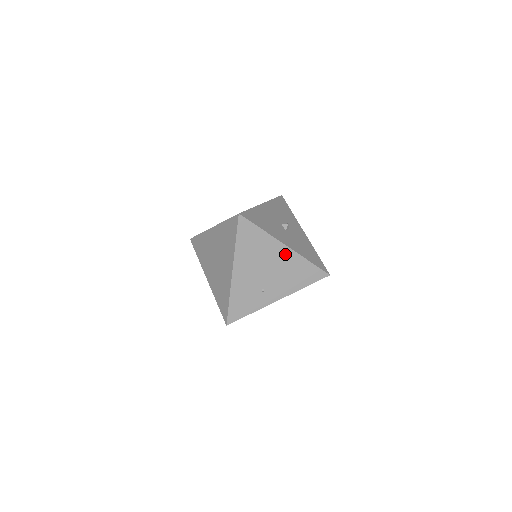
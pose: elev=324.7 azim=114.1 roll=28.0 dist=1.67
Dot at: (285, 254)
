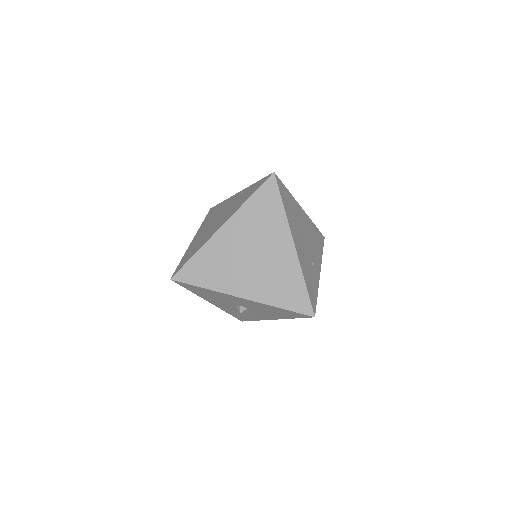
Dot at: (305, 218)
